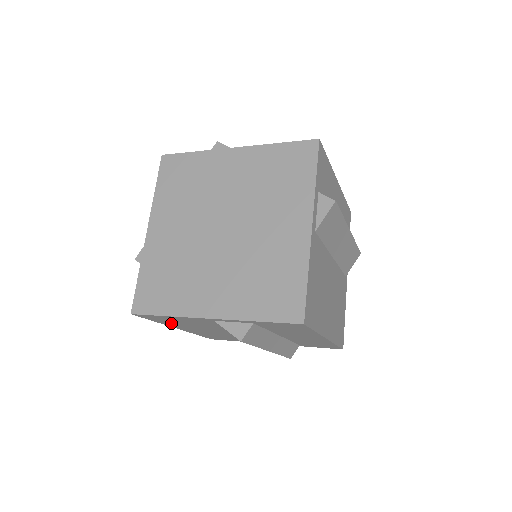
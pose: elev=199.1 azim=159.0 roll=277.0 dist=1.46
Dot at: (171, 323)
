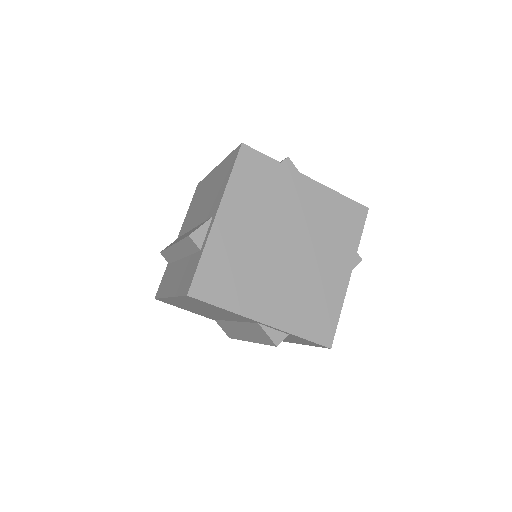
Dot at: (190, 302)
